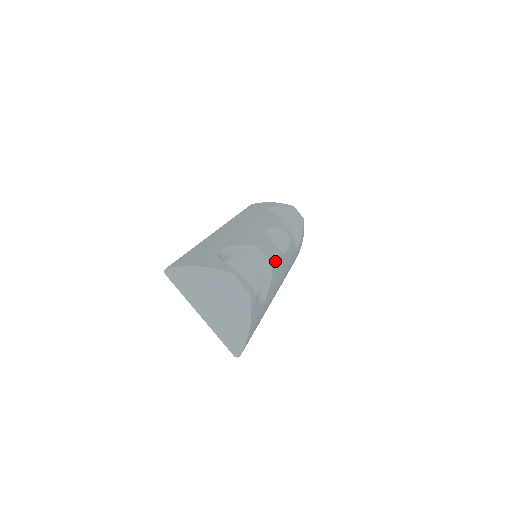
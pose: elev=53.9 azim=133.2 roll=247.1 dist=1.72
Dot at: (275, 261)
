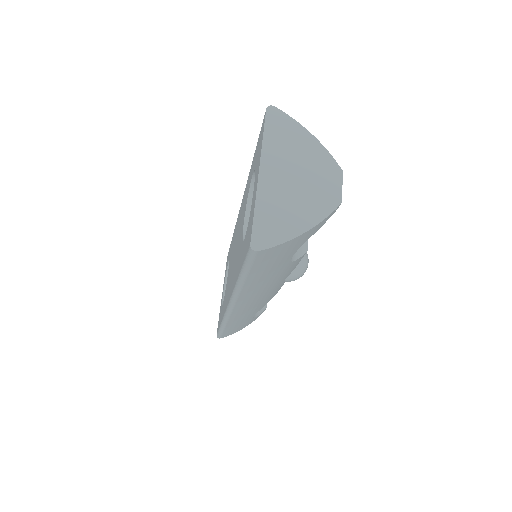
Dot at: (302, 257)
